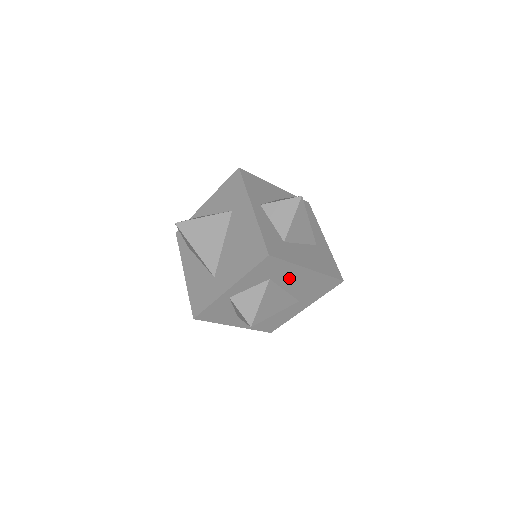
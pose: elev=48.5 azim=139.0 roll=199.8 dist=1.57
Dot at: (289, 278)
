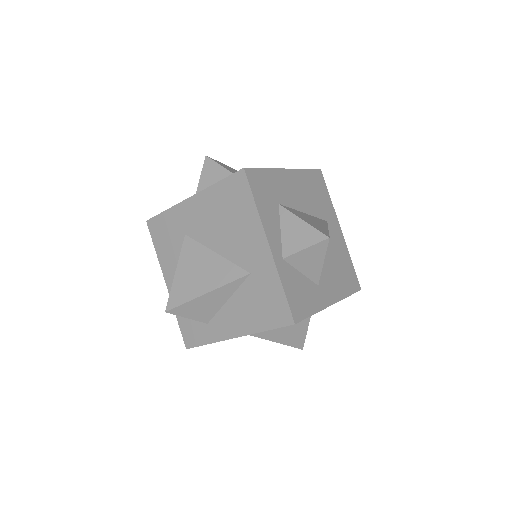
Dot at: (288, 193)
